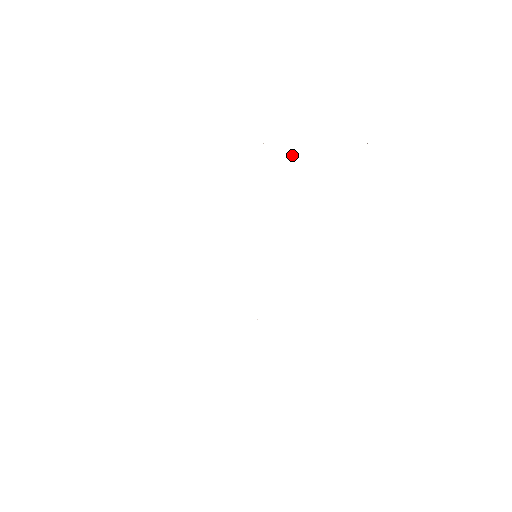
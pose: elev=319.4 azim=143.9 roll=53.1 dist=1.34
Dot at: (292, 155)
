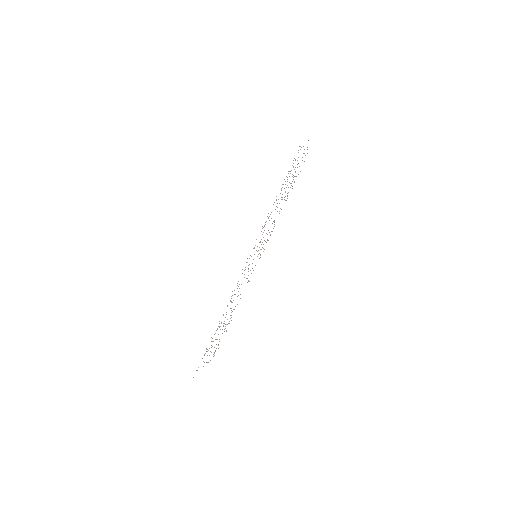
Dot at: occluded
